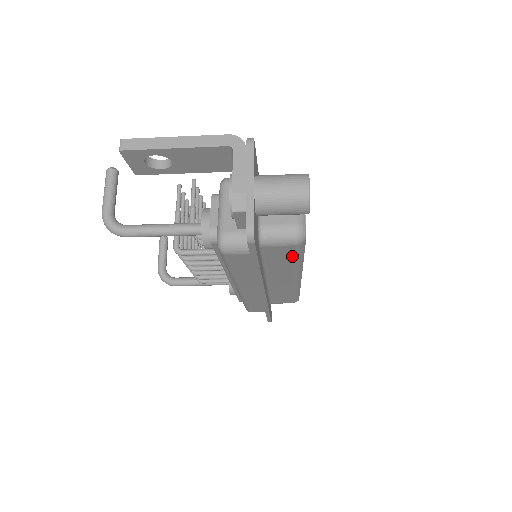
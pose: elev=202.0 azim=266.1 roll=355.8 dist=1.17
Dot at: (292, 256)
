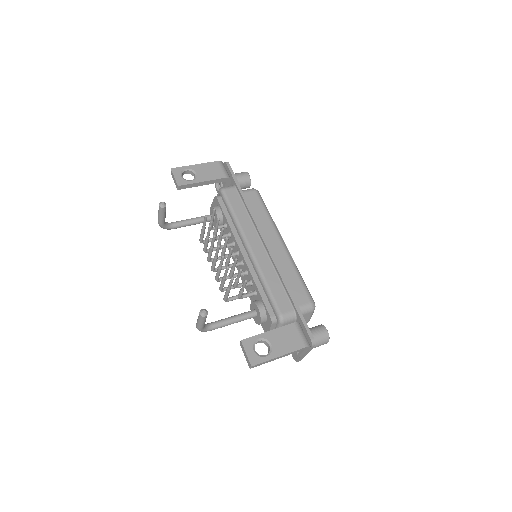
Dot at: occluded
